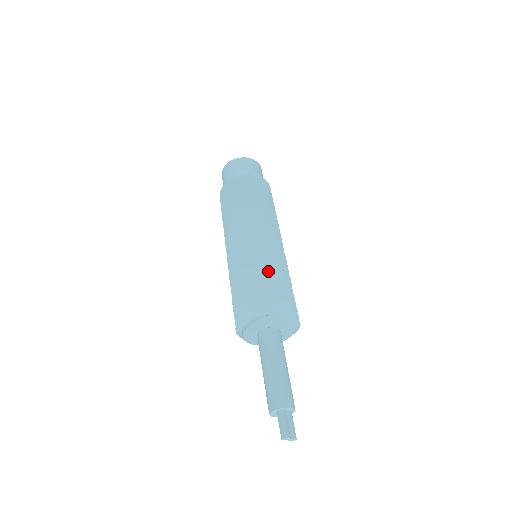
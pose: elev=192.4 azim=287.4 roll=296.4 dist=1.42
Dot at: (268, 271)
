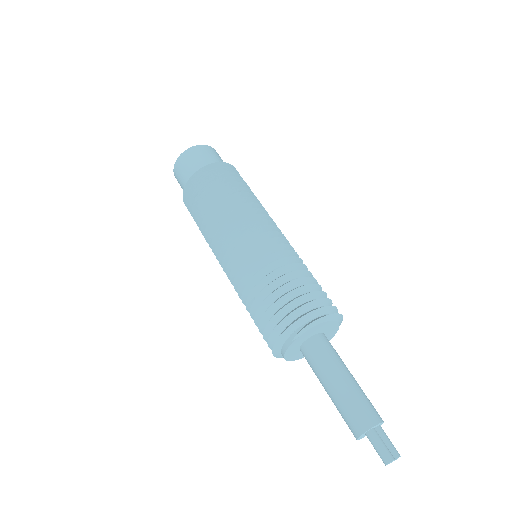
Dot at: (282, 271)
